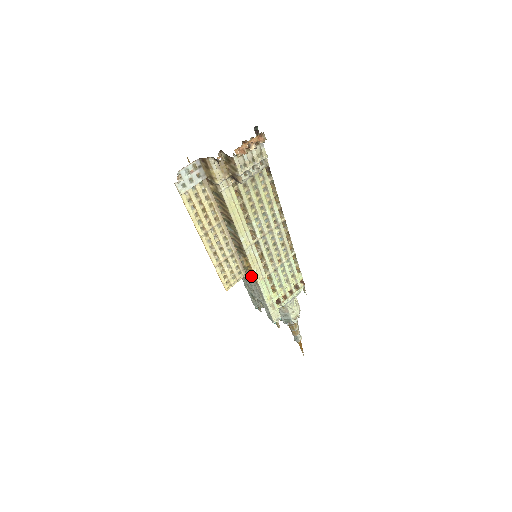
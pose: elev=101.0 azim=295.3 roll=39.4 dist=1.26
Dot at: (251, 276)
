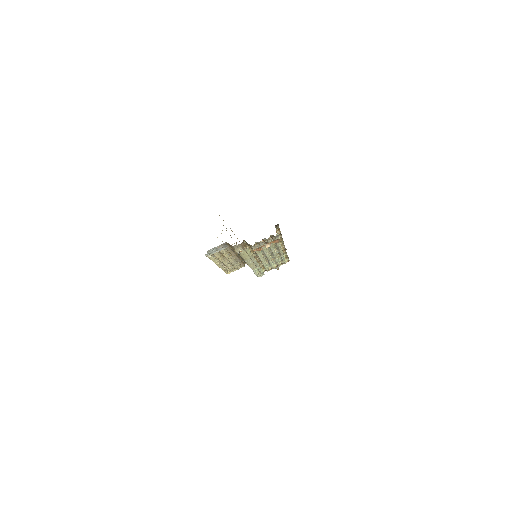
Dot at: occluded
